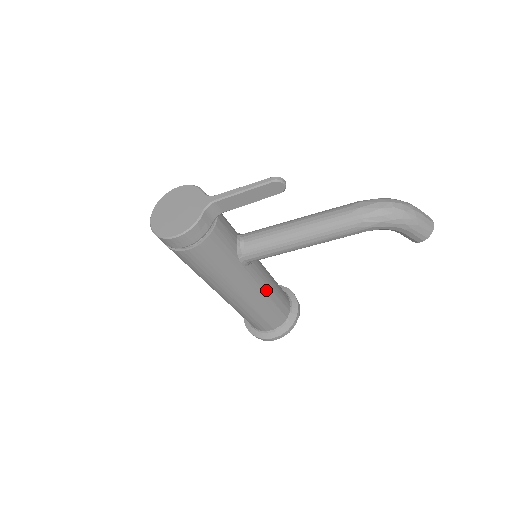
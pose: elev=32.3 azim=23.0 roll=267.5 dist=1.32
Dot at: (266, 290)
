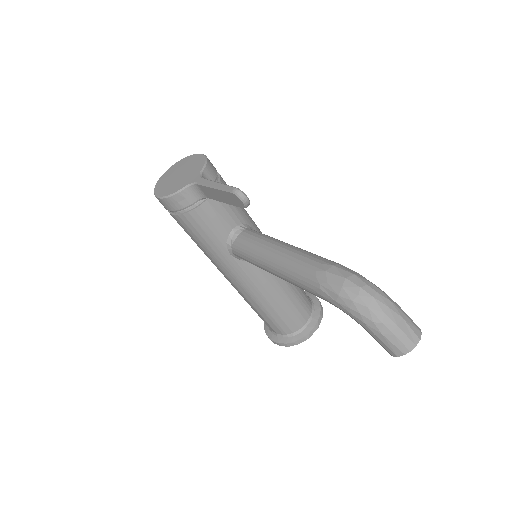
Dot at: (265, 293)
